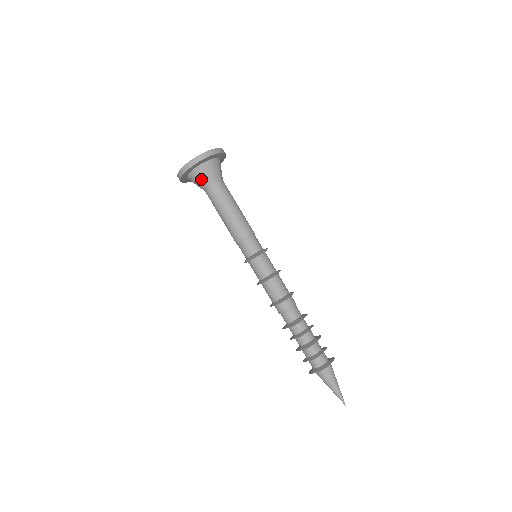
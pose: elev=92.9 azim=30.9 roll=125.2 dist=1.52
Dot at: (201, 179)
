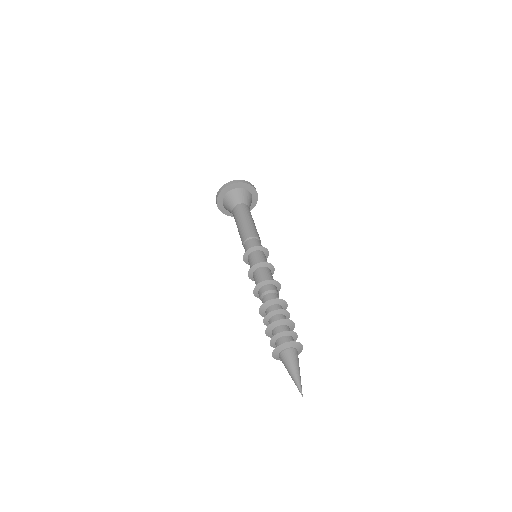
Dot at: (228, 204)
